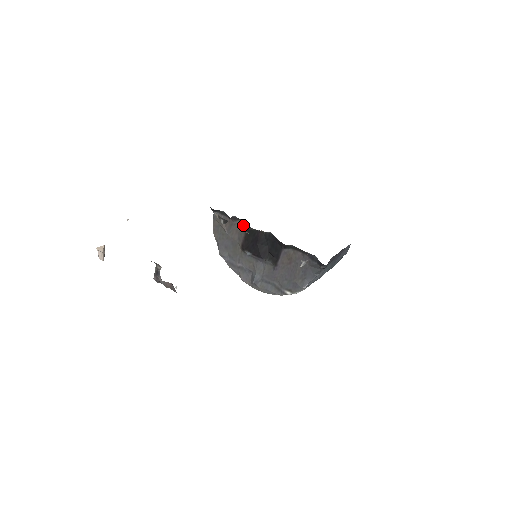
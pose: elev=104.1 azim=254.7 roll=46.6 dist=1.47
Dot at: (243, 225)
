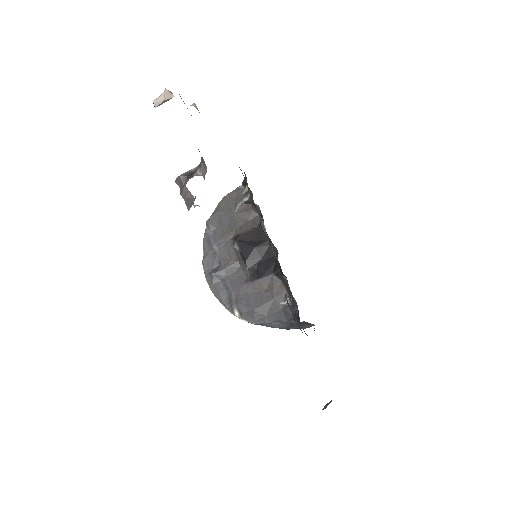
Dot at: (258, 221)
